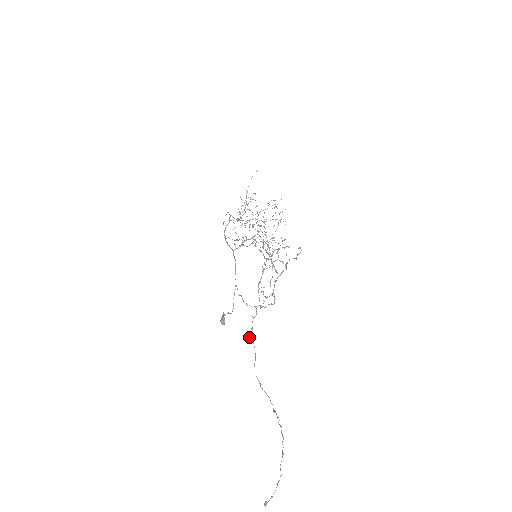
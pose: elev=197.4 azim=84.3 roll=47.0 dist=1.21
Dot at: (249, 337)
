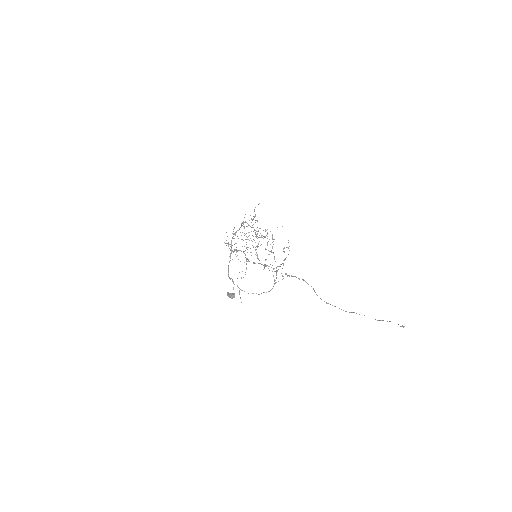
Dot at: occluded
